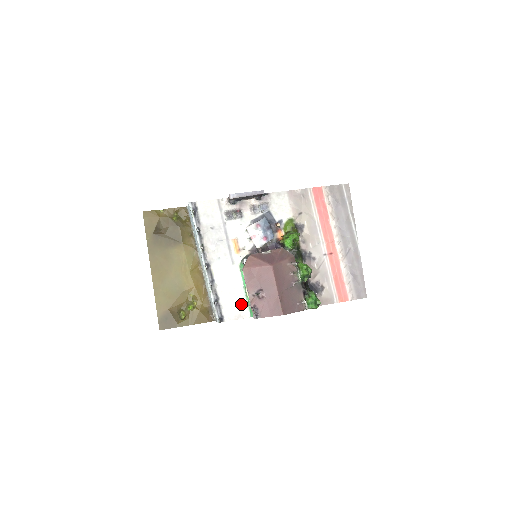
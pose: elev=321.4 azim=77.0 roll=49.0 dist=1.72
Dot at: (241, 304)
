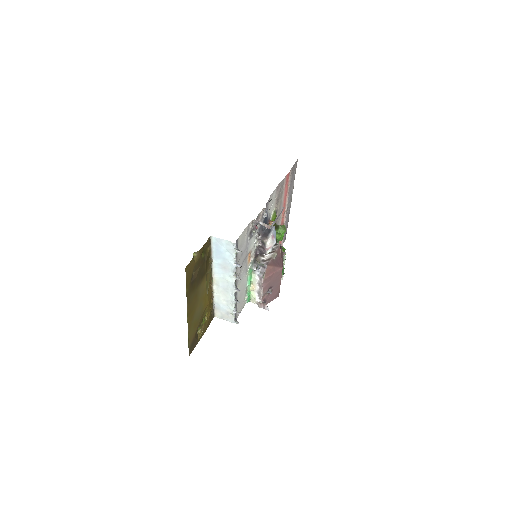
Dot at: (244, 299)
